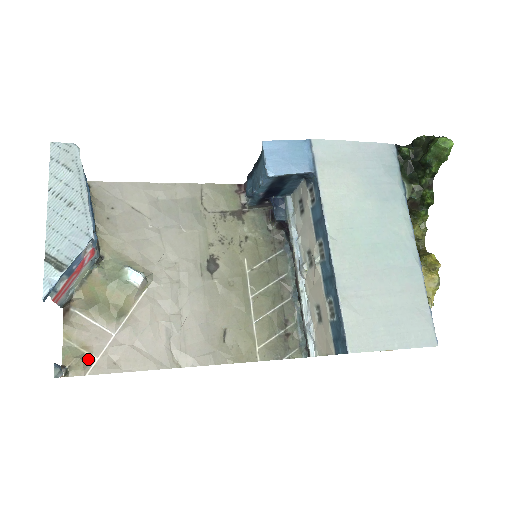
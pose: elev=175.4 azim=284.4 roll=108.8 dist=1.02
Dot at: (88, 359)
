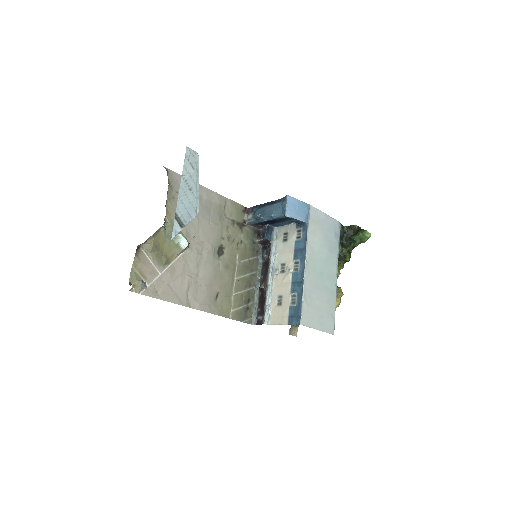
Dot at: (145, 284)
